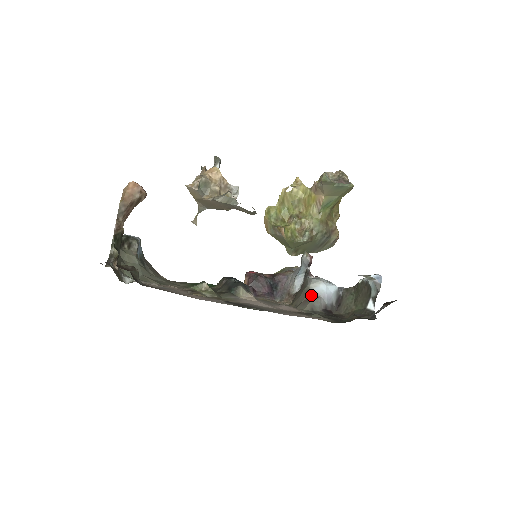
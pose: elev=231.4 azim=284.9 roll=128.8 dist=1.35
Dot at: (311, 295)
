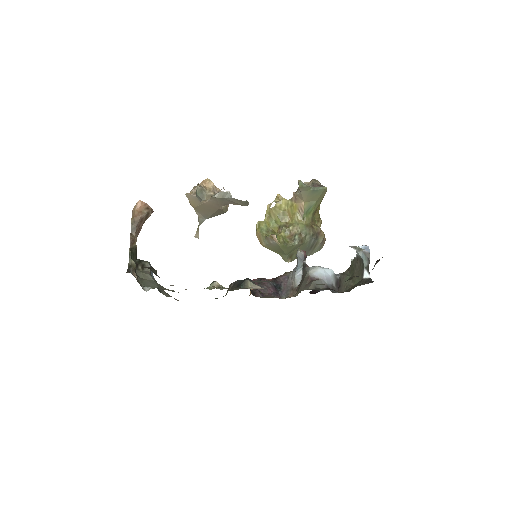
Dot at: (312, 279)
